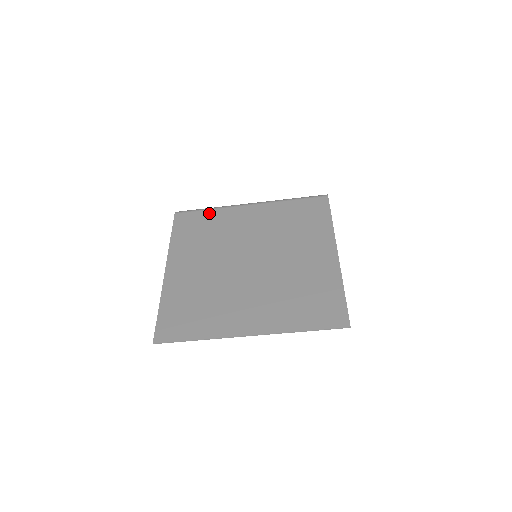
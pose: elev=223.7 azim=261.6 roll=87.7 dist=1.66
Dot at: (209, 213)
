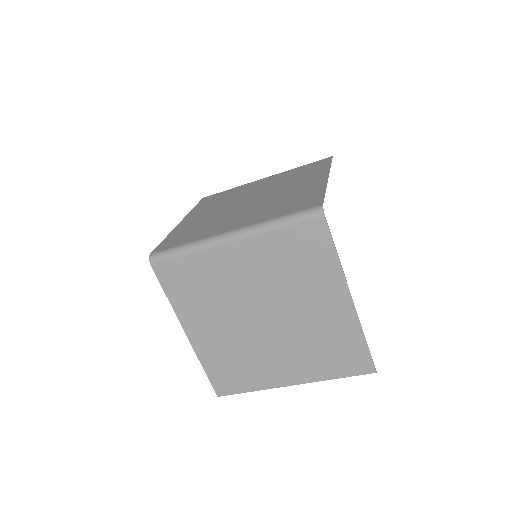
Dot at: (189, 261)
